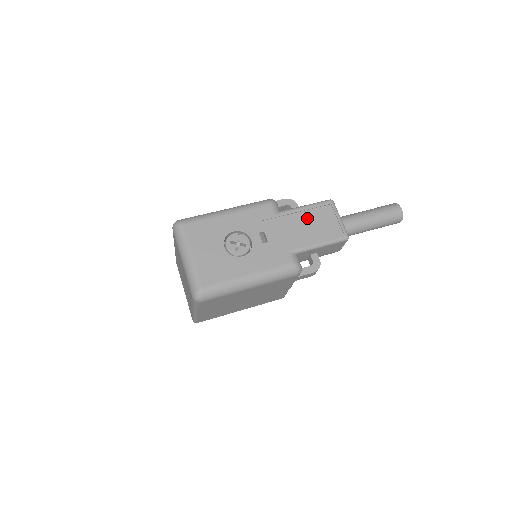
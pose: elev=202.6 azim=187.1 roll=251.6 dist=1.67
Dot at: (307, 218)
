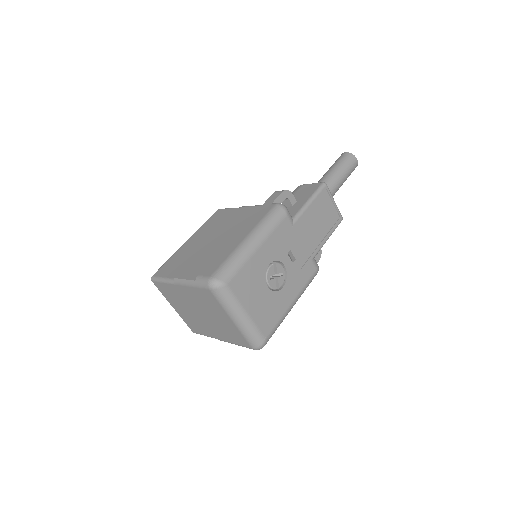
Dot at: (314, 215)
